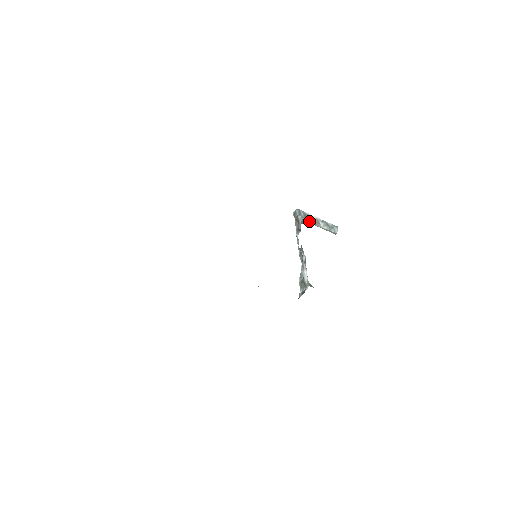
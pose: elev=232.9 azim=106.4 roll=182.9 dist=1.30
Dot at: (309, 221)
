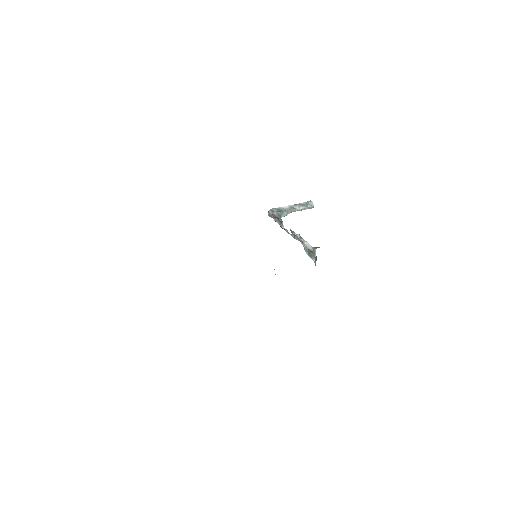
Dot at: (285, 212)
